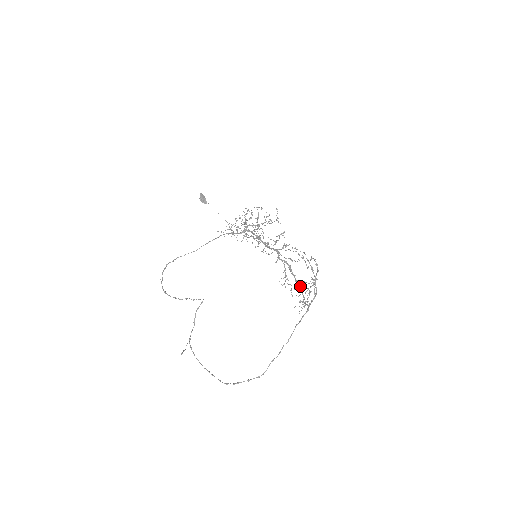
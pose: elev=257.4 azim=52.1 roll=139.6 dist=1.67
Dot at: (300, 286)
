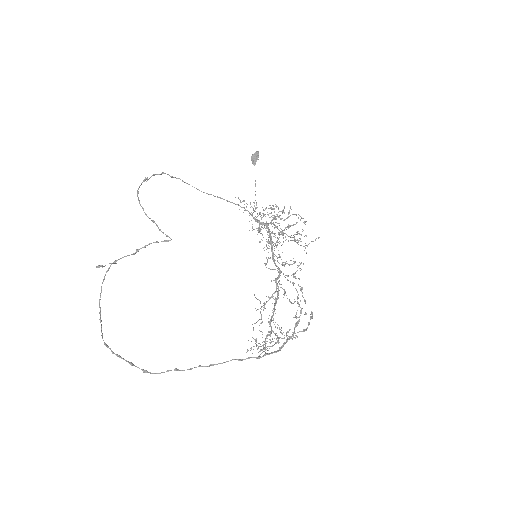
Dot at: occluded
